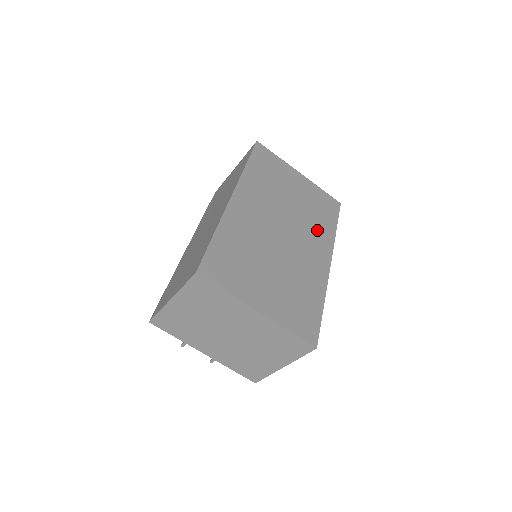
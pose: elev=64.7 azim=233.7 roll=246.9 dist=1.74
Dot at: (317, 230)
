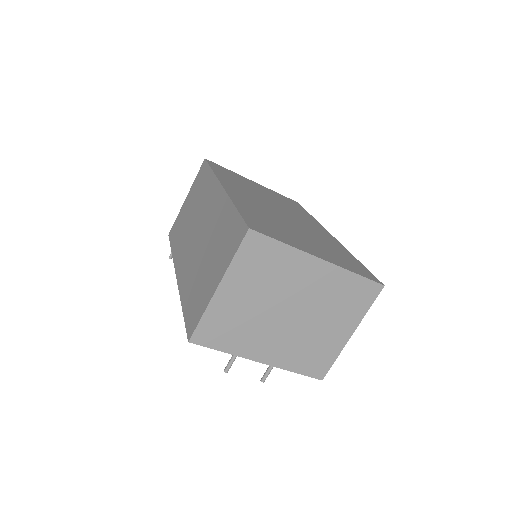
Dot at: (301, 215)
